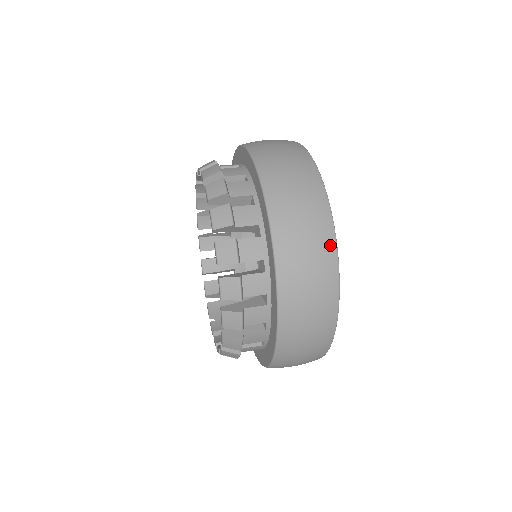
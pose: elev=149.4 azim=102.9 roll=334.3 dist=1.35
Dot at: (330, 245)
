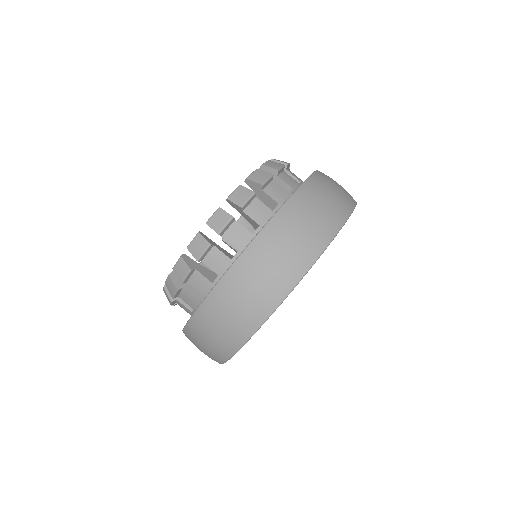
Dot at: occluded
